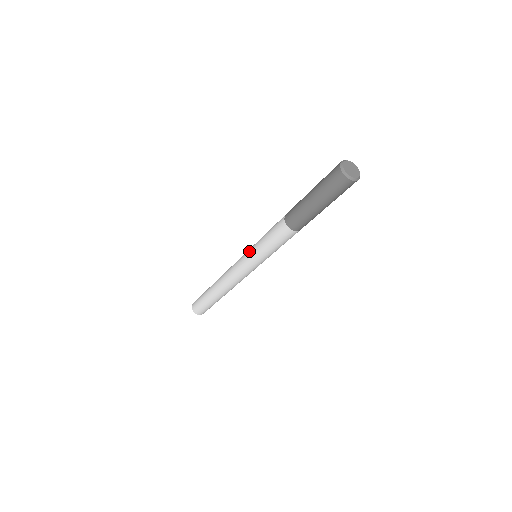
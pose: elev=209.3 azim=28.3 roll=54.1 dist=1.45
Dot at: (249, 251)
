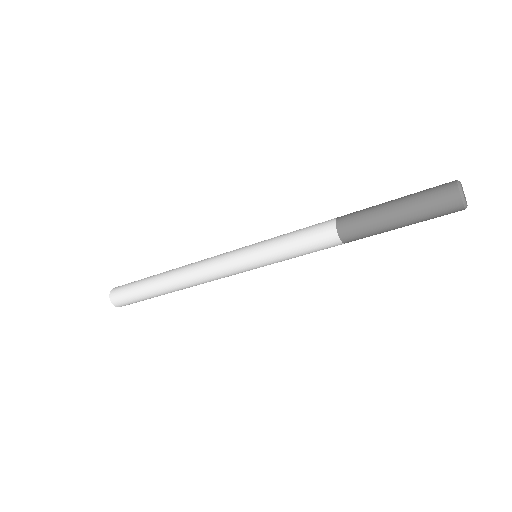
Dot at: (253, 248)
